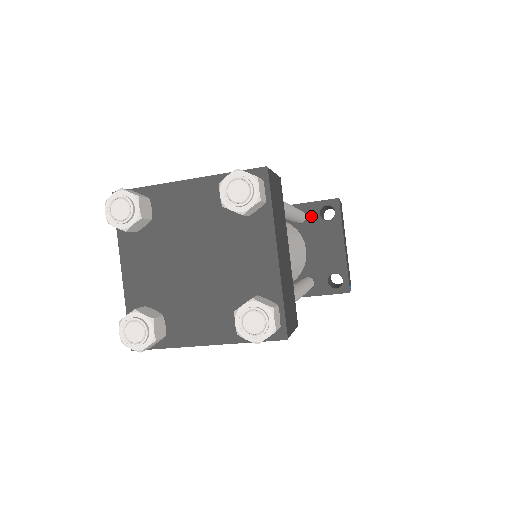
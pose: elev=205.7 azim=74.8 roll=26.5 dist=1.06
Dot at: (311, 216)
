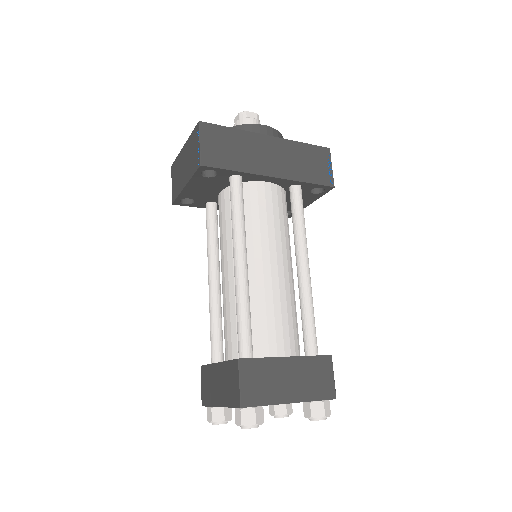
Dot at: (304, 189)
